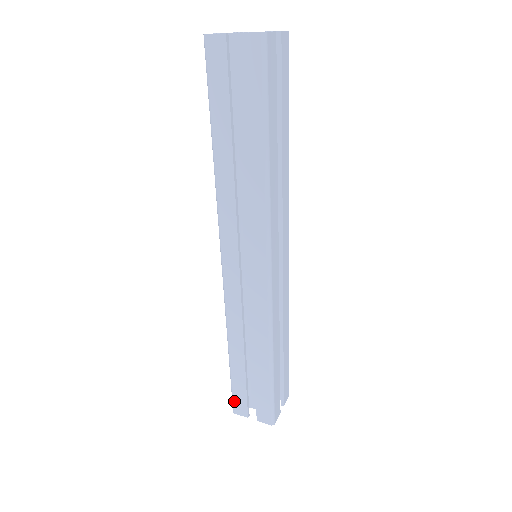
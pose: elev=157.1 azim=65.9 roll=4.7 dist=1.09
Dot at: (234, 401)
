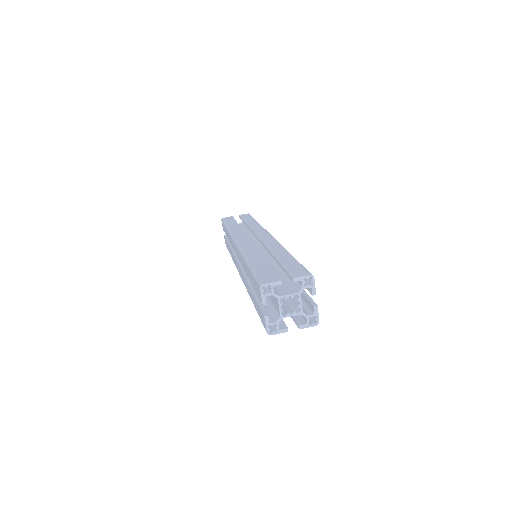
Dot at: occluded
